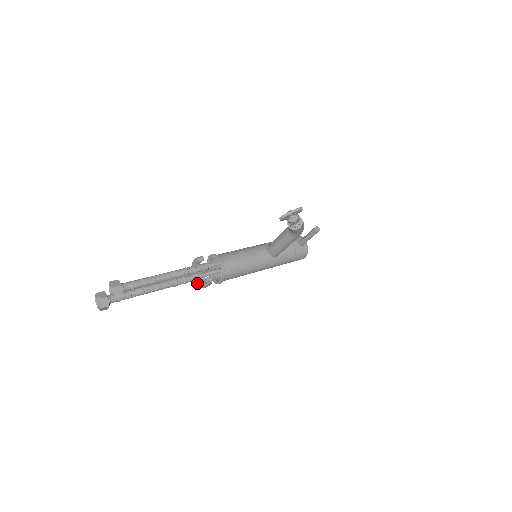
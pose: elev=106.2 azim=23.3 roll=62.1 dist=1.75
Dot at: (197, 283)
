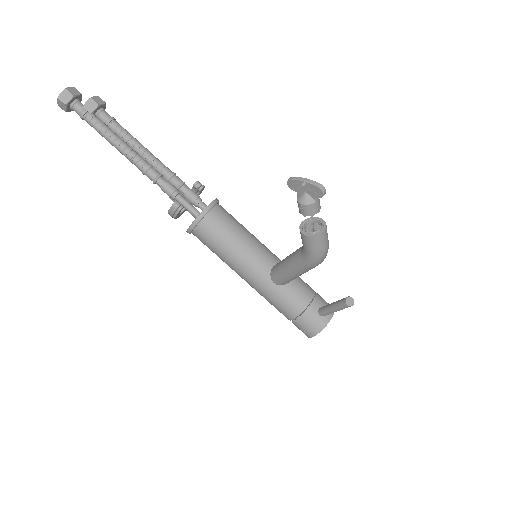
Dot at: occluded
